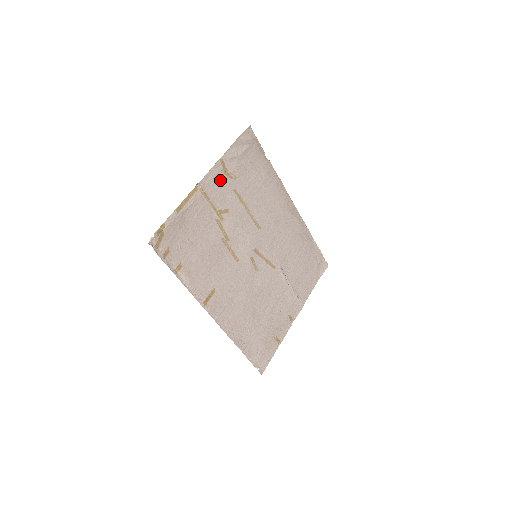
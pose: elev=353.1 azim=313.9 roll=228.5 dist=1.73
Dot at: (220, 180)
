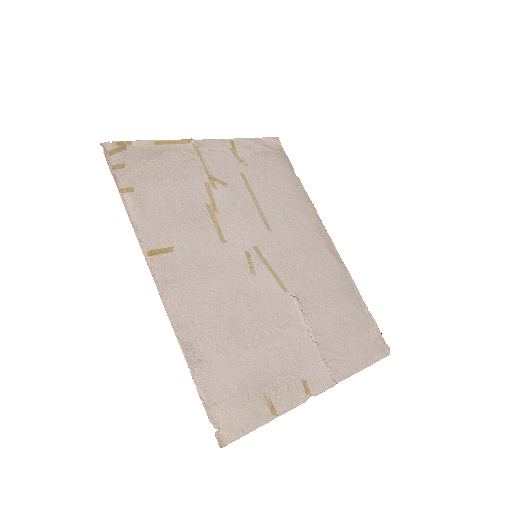
Dot at: (224, 155)
